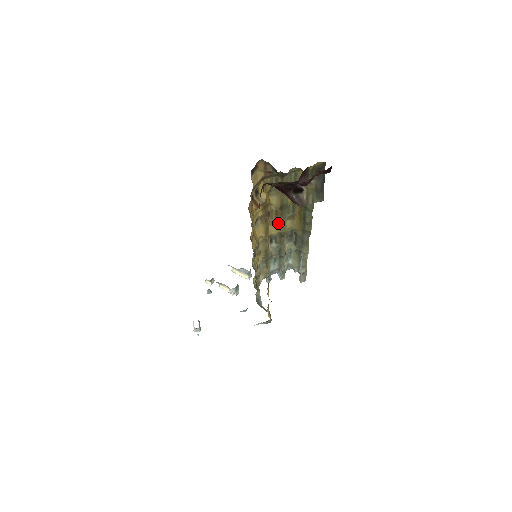
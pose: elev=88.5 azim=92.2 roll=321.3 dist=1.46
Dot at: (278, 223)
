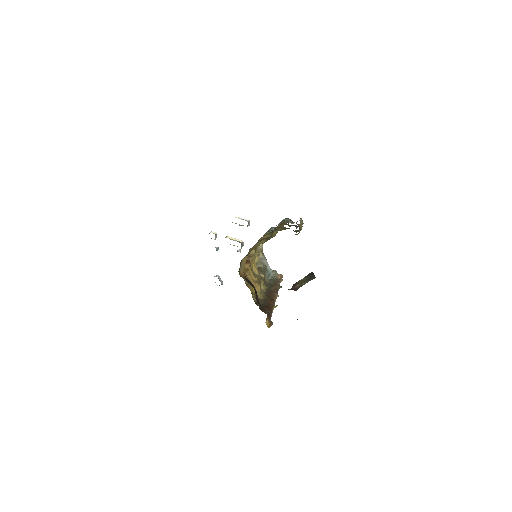
Dot at: (269, 233)
